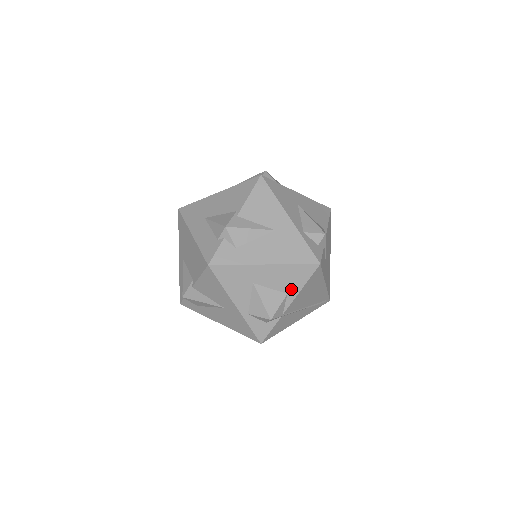
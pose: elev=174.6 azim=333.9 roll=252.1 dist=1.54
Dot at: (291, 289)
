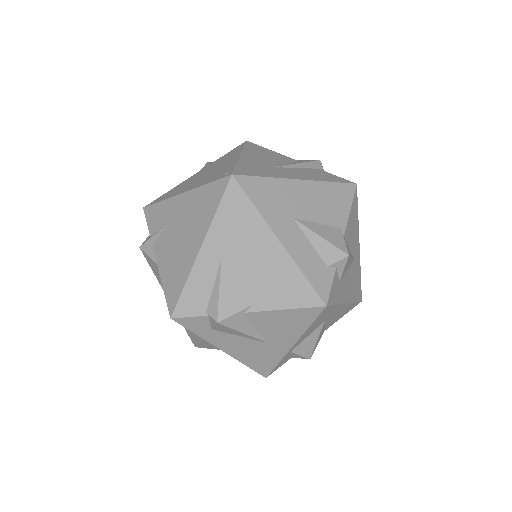
Dot at: (331, 324)
